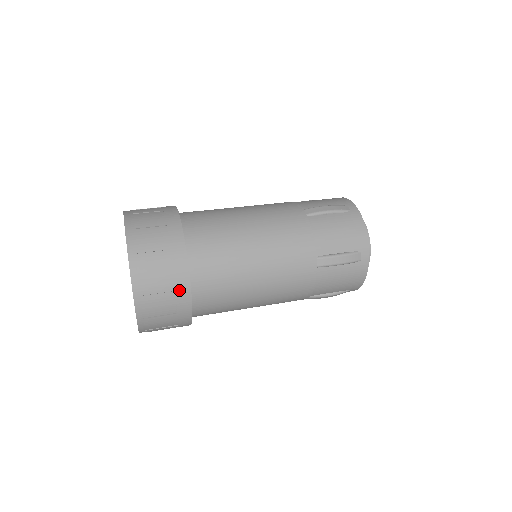
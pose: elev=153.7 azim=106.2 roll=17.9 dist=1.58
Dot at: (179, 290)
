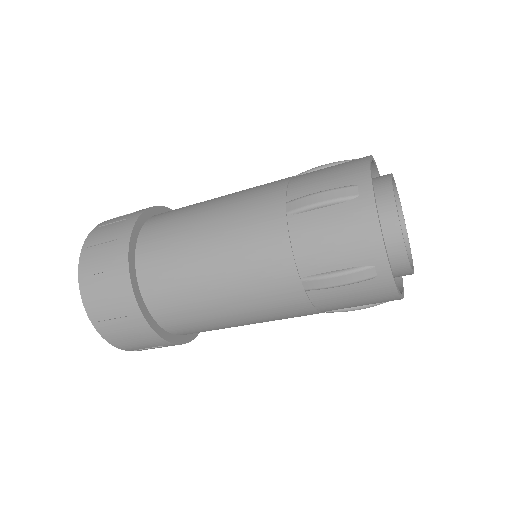
Dot at: (118, 252)
